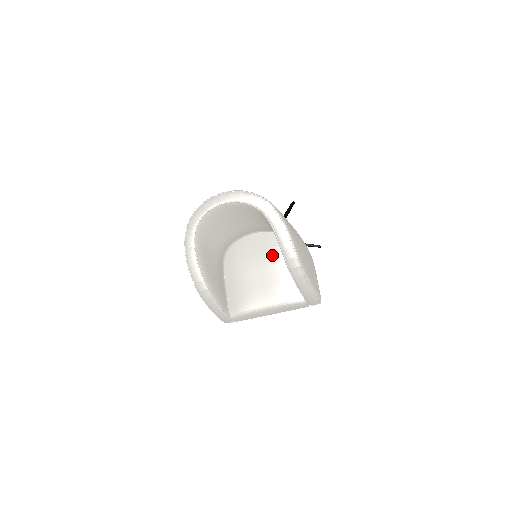
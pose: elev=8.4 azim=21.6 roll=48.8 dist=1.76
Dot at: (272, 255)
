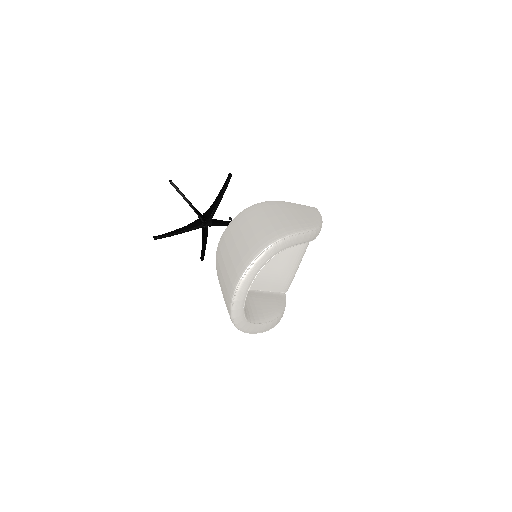
Dot at: occluded
